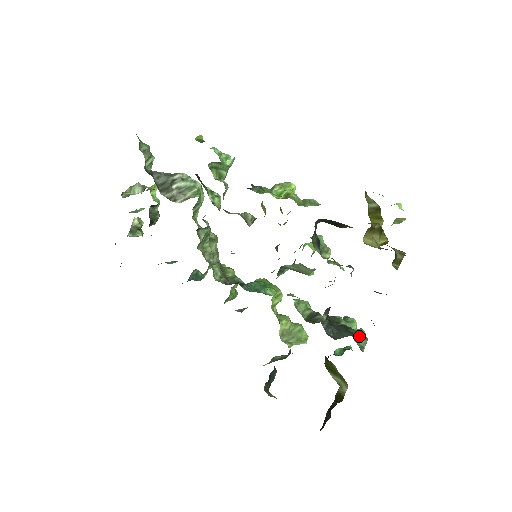
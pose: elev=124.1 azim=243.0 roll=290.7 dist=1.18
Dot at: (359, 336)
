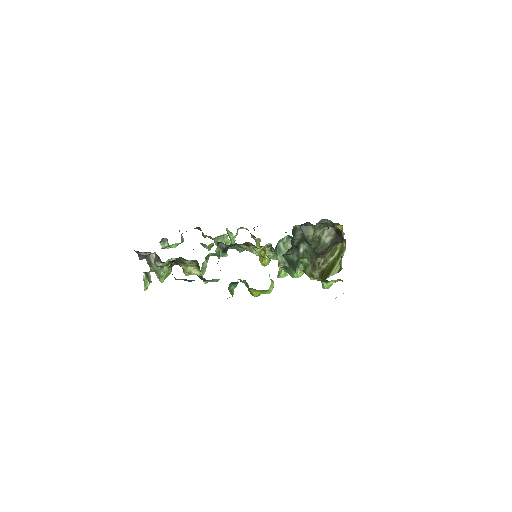
Dot at: occluded
